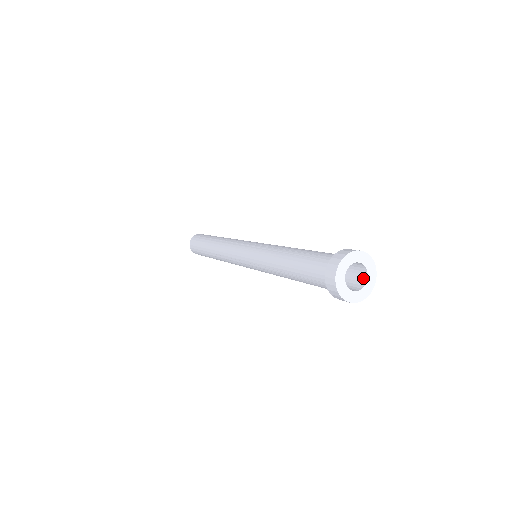
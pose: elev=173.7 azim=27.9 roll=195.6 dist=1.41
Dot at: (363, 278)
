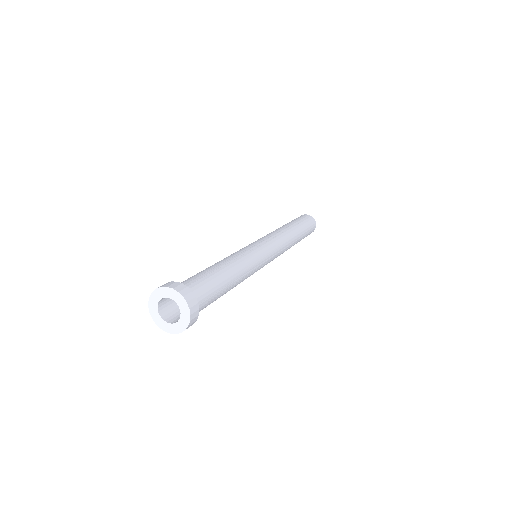
Dot at: (179, 320)
